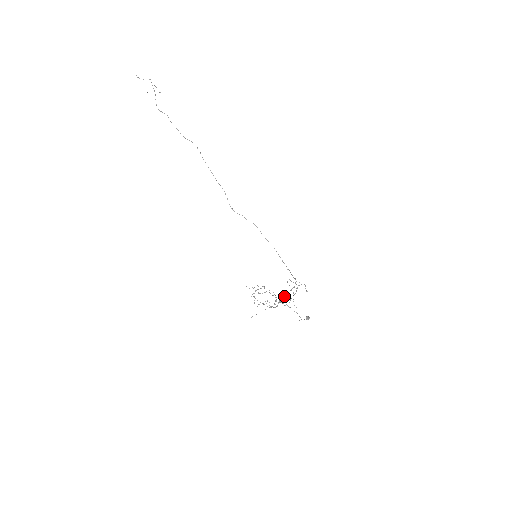
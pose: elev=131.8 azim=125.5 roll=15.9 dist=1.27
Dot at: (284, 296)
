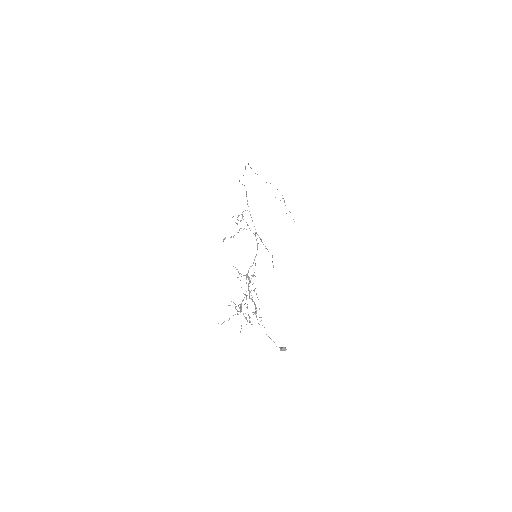
Dot at: (253, 283)
